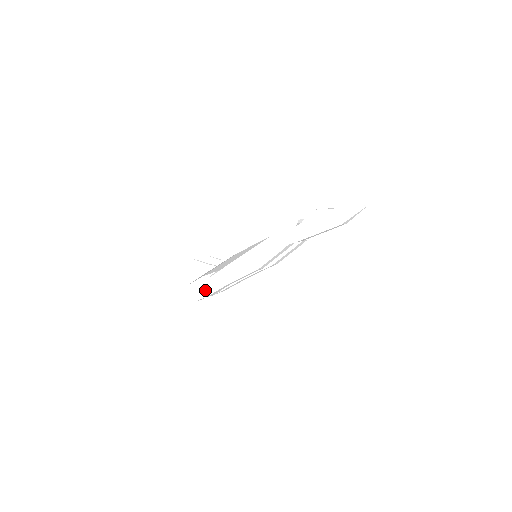
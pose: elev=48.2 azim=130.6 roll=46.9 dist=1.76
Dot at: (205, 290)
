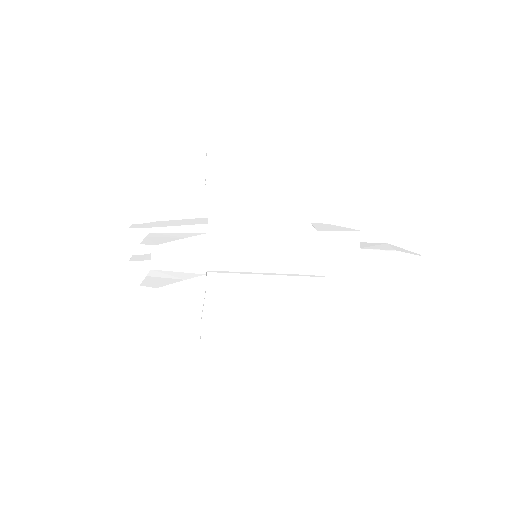
Dot at: occluded
